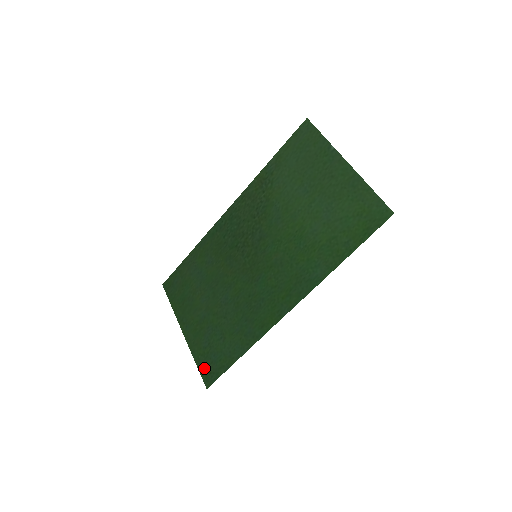
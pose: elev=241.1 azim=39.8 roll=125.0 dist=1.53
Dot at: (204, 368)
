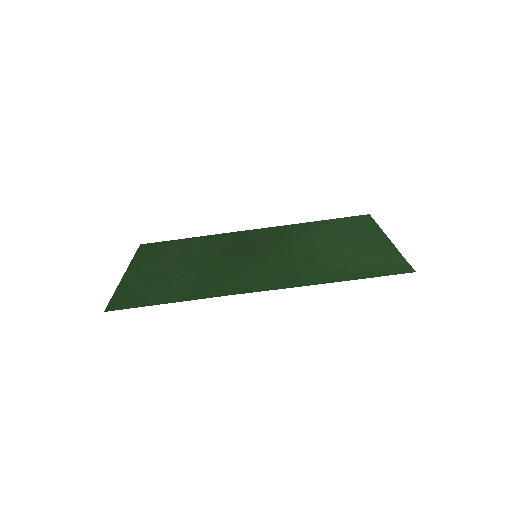
Dot at: (120, 298)
